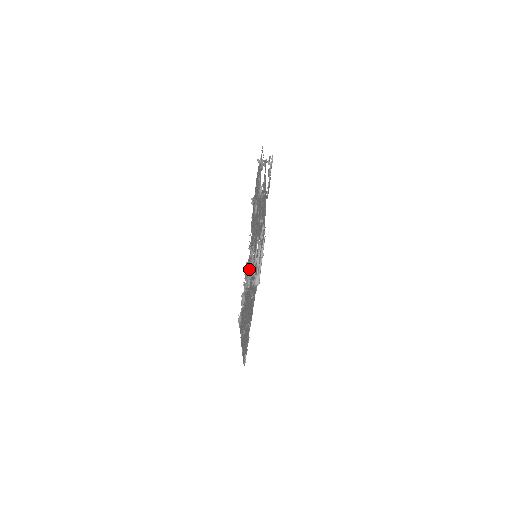
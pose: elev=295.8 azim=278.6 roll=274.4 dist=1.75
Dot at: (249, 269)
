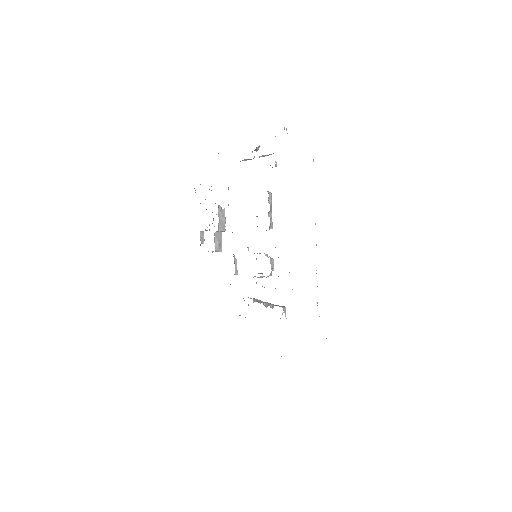
Dot at: occluded
